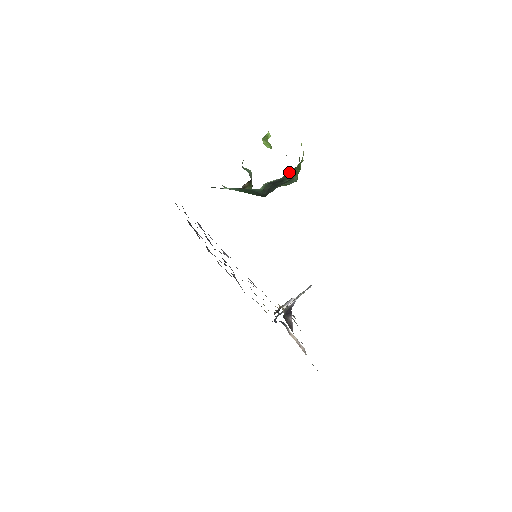
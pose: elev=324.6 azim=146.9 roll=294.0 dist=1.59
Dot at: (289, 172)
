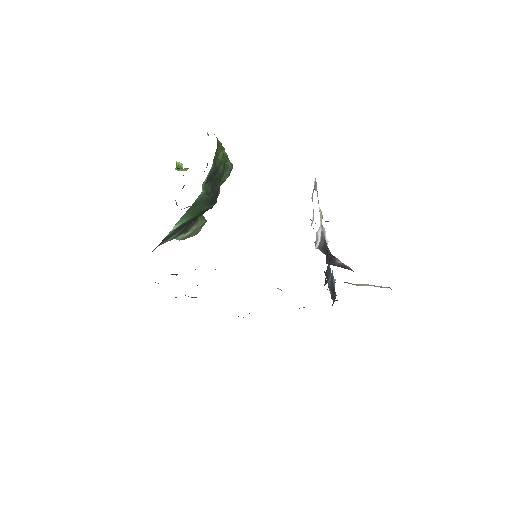
Dot at: (215, 157)
